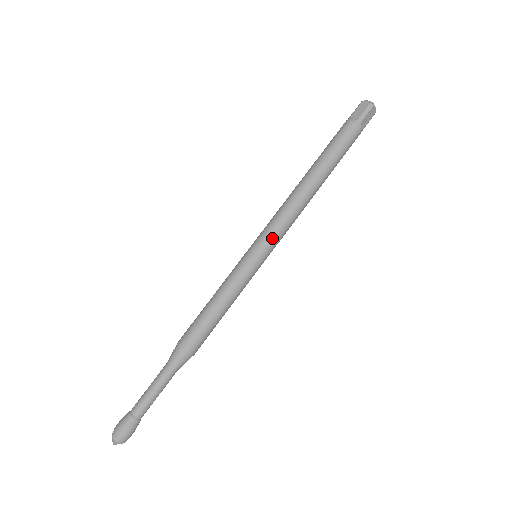
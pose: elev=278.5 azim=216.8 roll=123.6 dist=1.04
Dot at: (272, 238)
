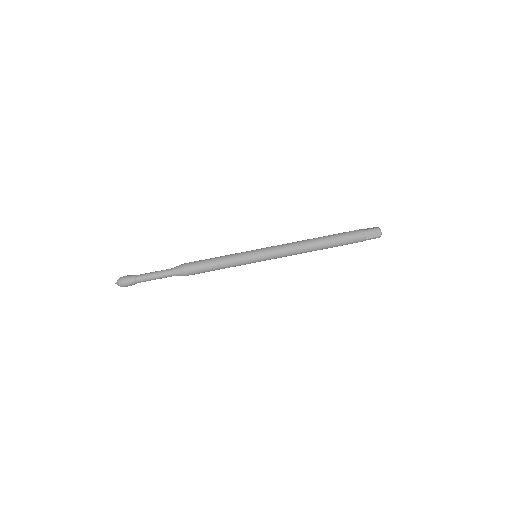
Dot at: (270, 250)
